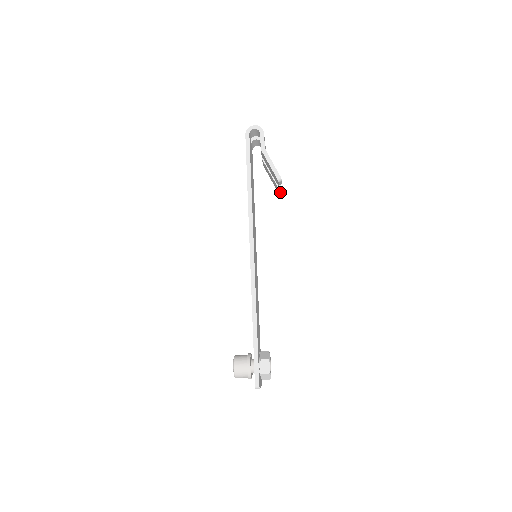
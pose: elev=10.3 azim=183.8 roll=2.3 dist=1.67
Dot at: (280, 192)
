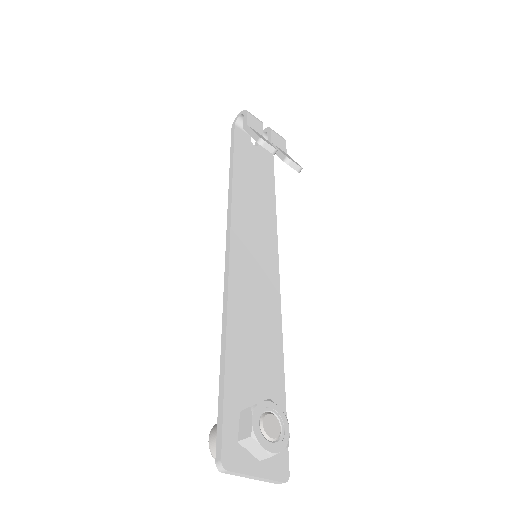
Dot at: (298, 170)
